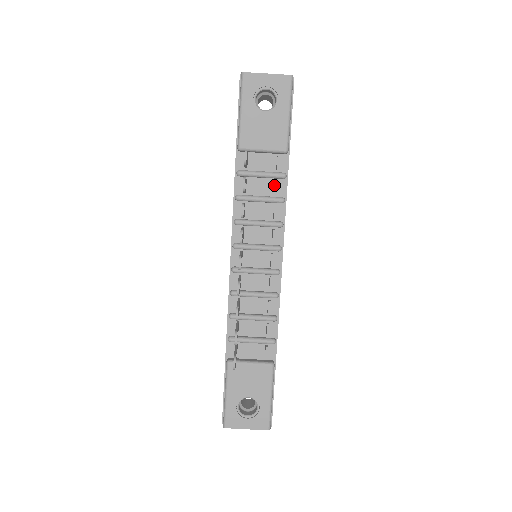
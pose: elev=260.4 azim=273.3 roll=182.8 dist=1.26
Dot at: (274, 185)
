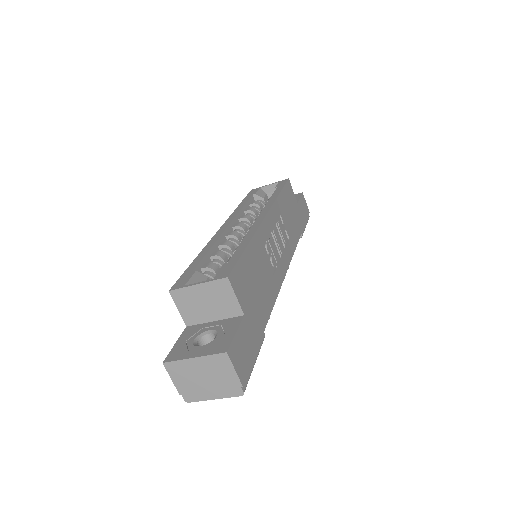
Dot at: occluded
